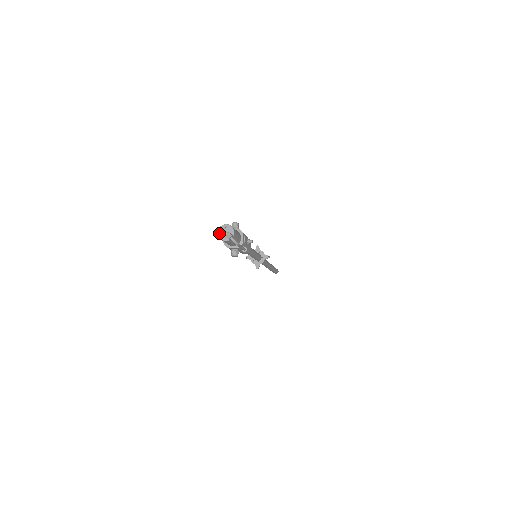
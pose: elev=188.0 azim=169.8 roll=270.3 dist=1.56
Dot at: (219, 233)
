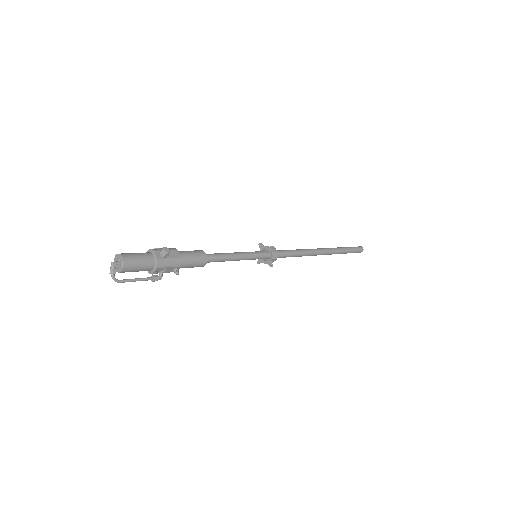
Dot at: (115, 257)
